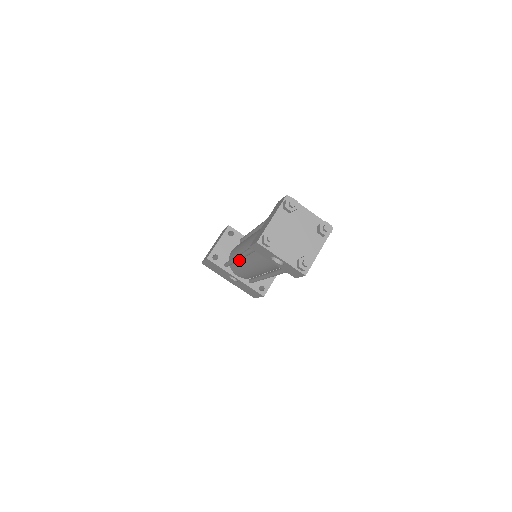
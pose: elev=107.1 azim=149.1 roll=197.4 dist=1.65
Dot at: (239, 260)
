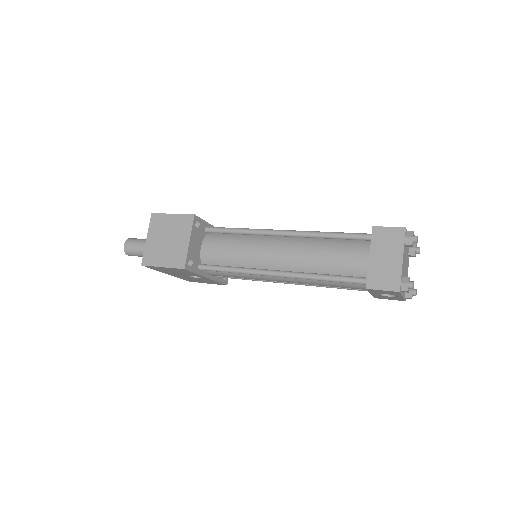
Dot at: occluded
